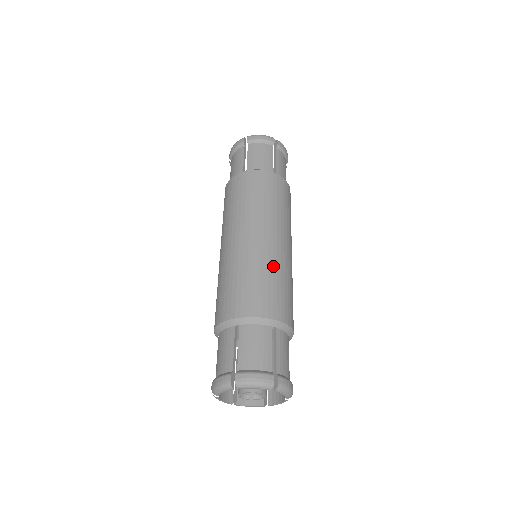
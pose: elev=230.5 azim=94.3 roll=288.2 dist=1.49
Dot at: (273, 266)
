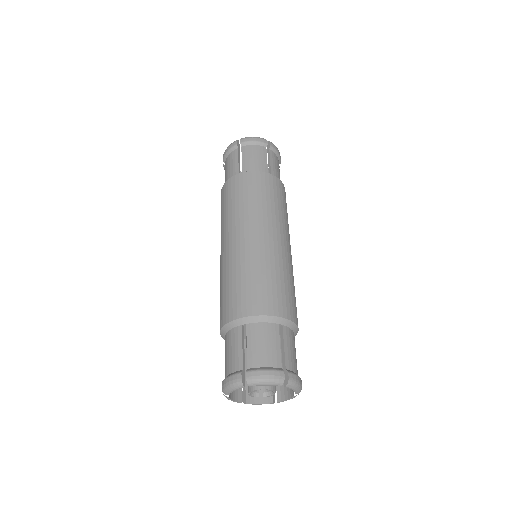
Dot at: (275, 265)
